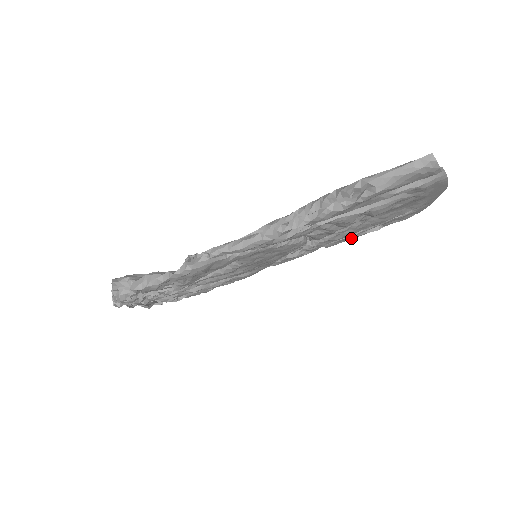
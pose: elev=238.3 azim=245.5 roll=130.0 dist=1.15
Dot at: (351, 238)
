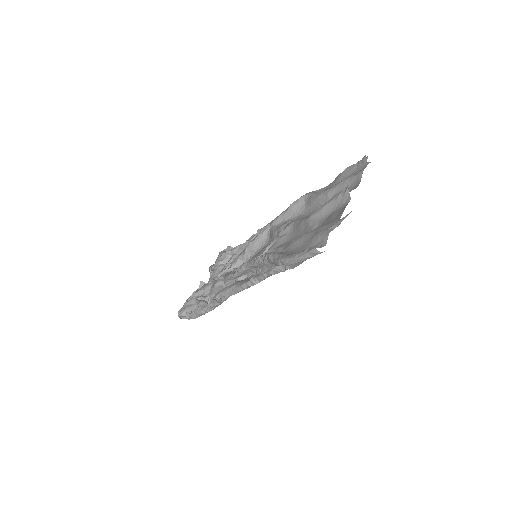
Dot at: occluded
